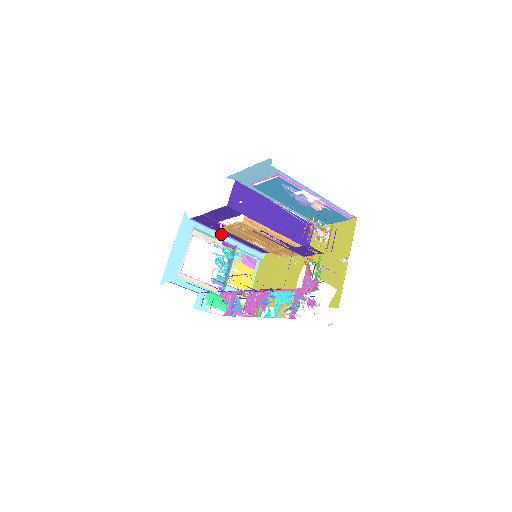
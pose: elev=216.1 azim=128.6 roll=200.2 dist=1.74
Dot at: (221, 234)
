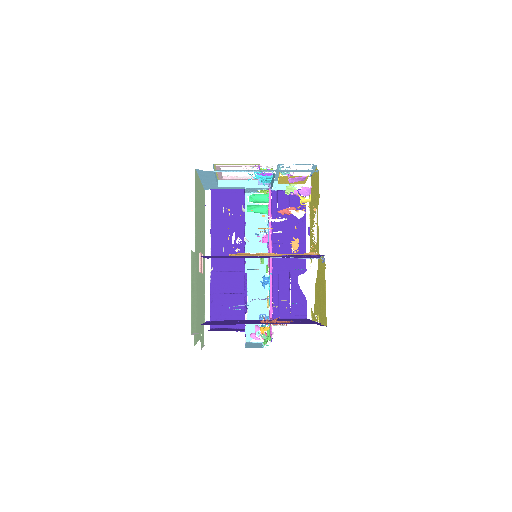
Dot at: (250, 170)
